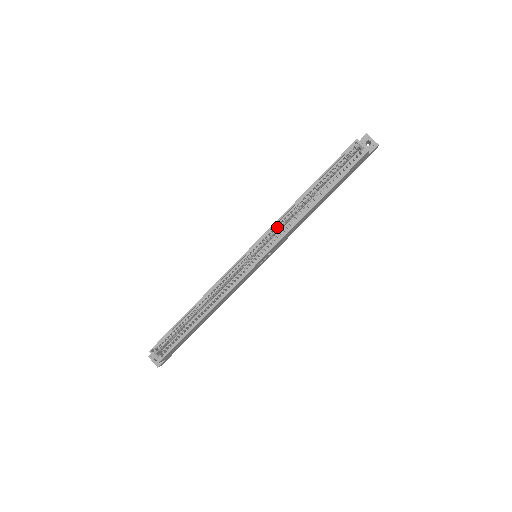
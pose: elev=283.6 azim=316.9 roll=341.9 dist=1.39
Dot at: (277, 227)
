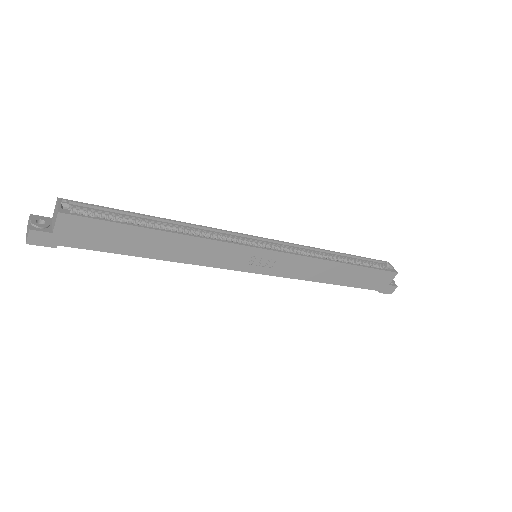
Dot at: (298, 249)
